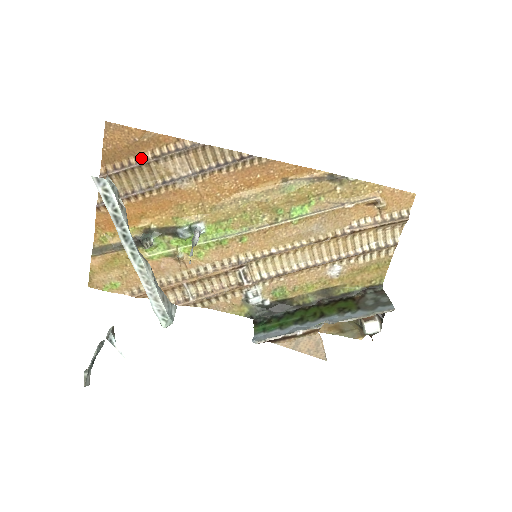
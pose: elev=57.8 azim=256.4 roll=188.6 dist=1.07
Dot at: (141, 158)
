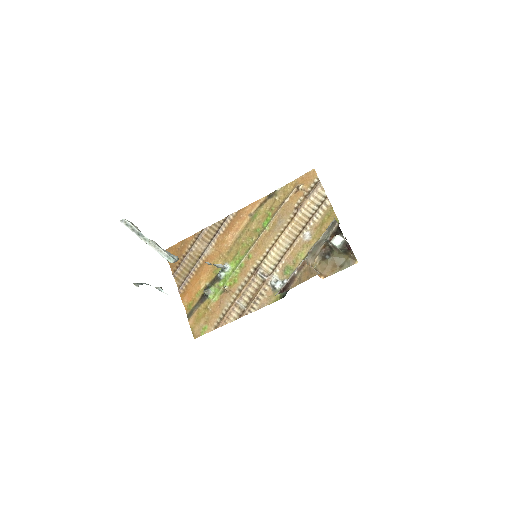
Dot at: (185, 254)
